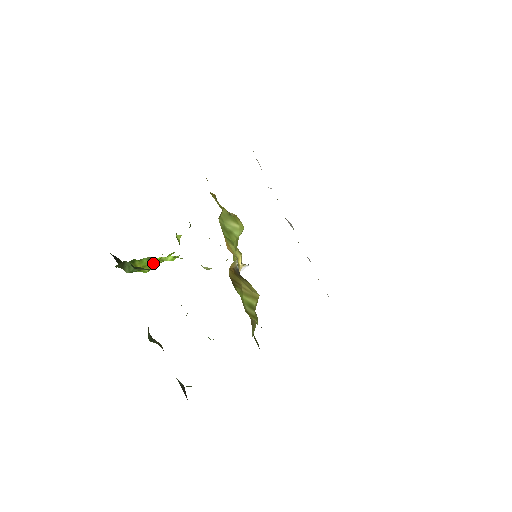
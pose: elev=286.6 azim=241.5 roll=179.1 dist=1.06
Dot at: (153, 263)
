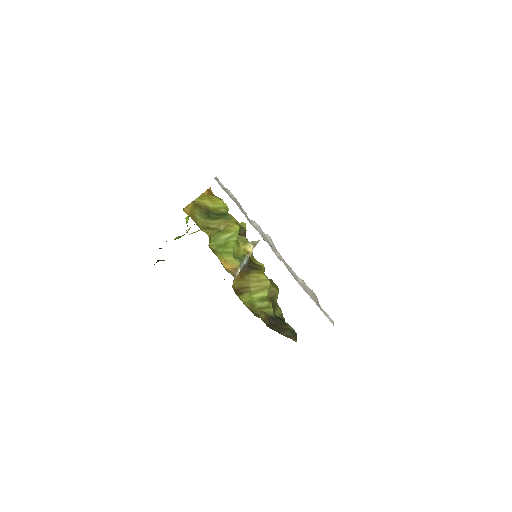
Dot at: occluded
